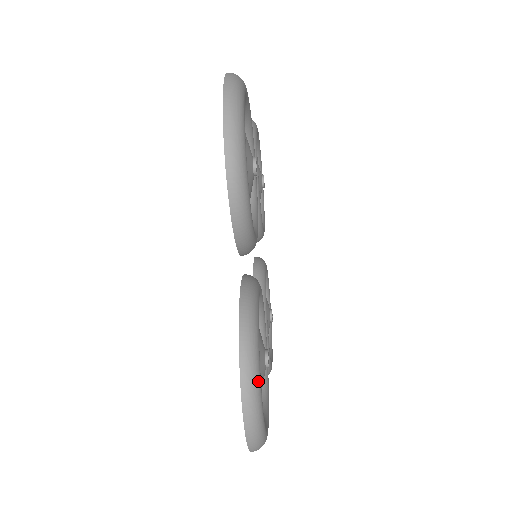
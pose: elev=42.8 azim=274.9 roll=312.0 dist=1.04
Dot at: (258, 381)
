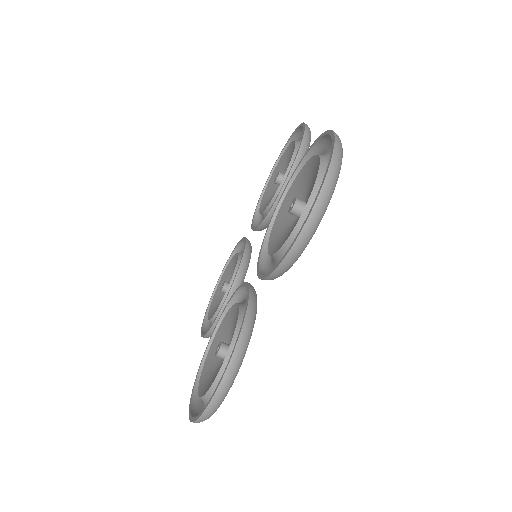
Dot at: occluded
